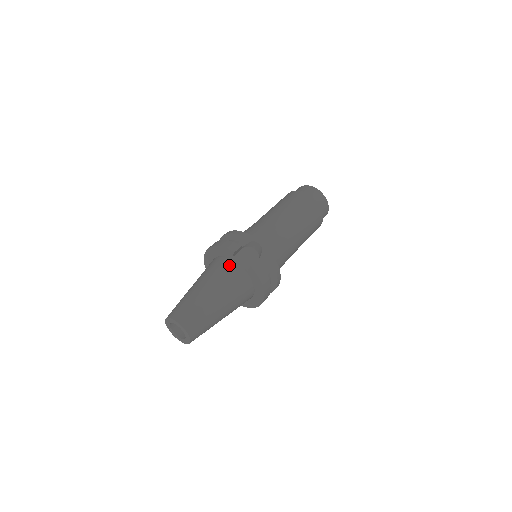
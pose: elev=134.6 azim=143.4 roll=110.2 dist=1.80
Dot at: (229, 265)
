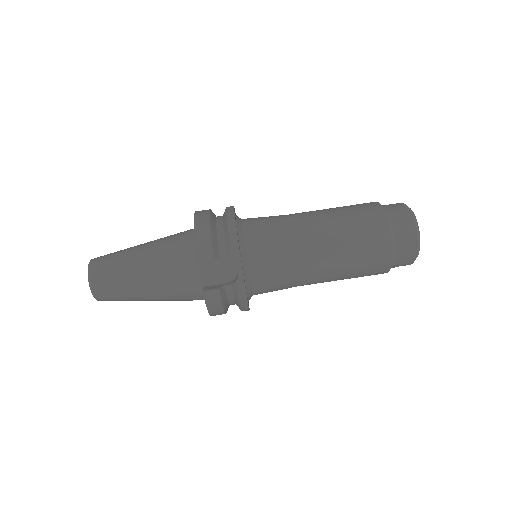
Dot at: (189, 264)
